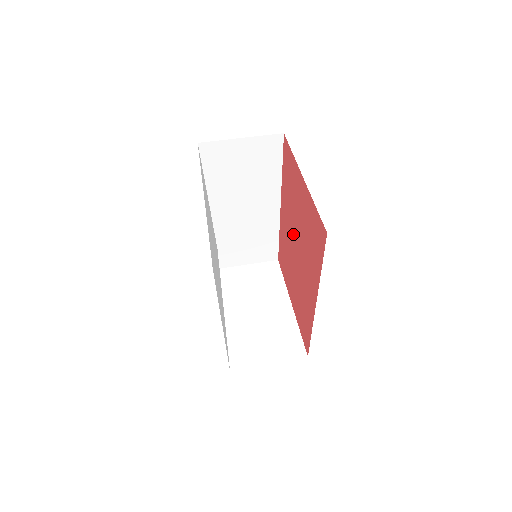
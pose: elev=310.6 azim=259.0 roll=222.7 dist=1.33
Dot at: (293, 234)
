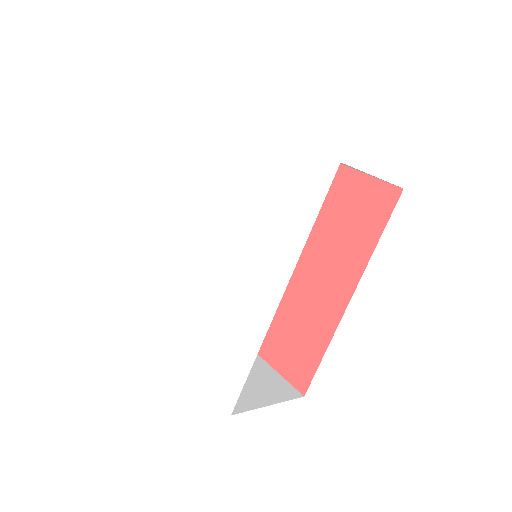
Dot at: occluded
